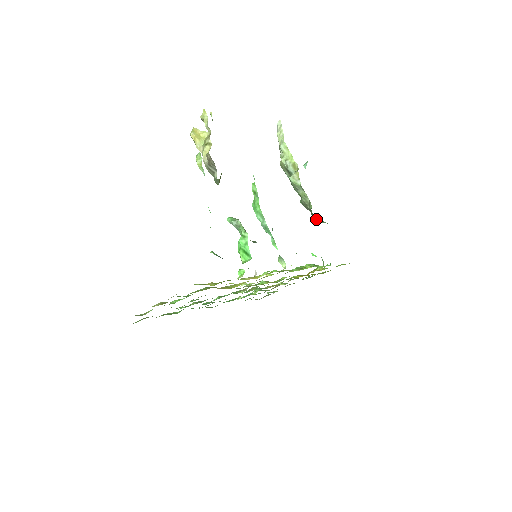
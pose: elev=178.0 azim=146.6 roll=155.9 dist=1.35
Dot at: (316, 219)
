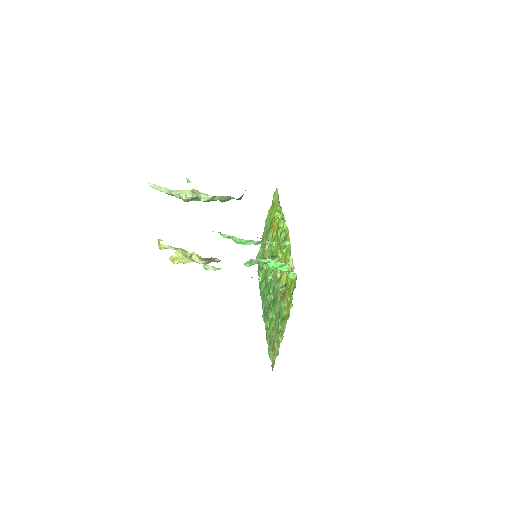
Dot at: (241, 198)
